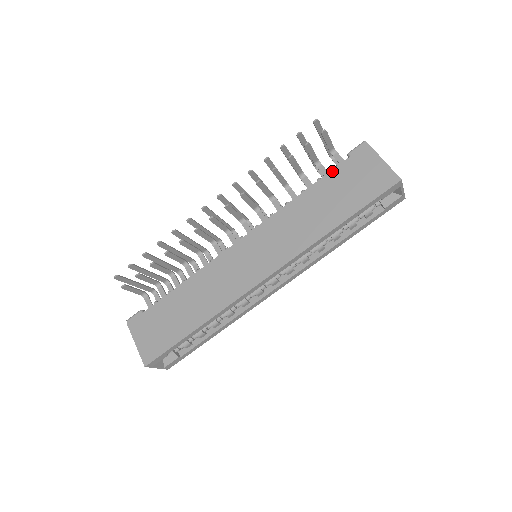
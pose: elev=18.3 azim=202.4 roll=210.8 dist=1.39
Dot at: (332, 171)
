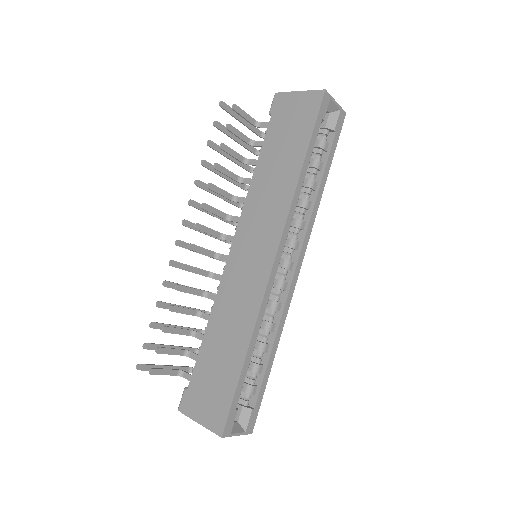
Dot at: (266, 134)
